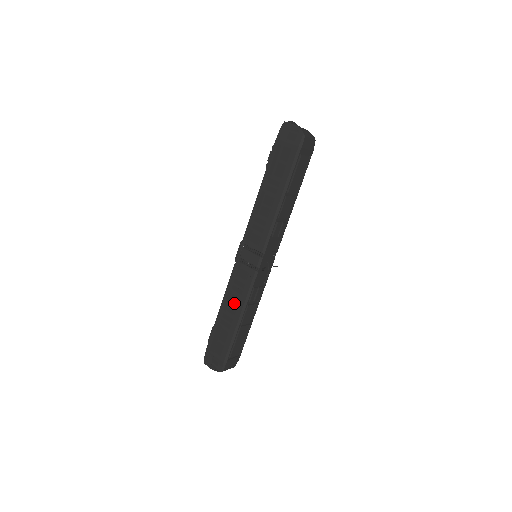
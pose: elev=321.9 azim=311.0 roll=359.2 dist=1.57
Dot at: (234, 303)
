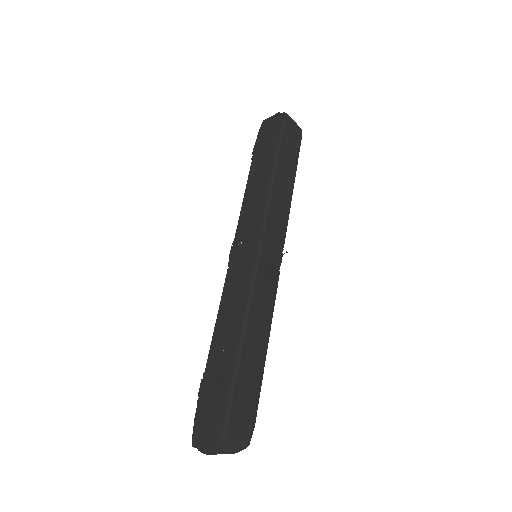
Dot at: (232, 316)
